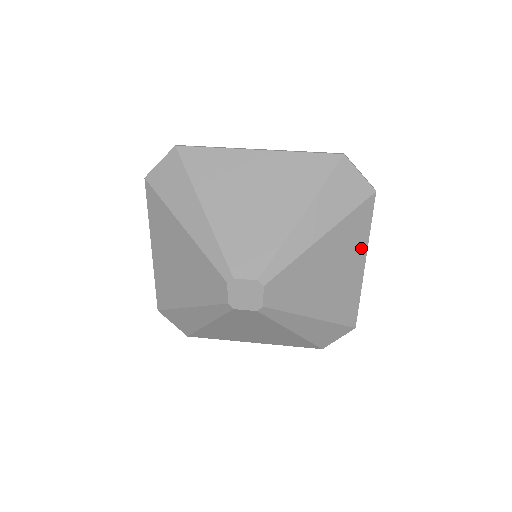
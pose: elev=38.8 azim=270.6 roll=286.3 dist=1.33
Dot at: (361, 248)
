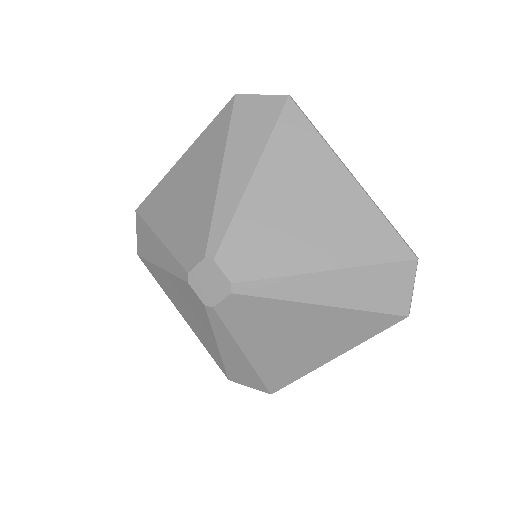
Dot at: (345, 345)
